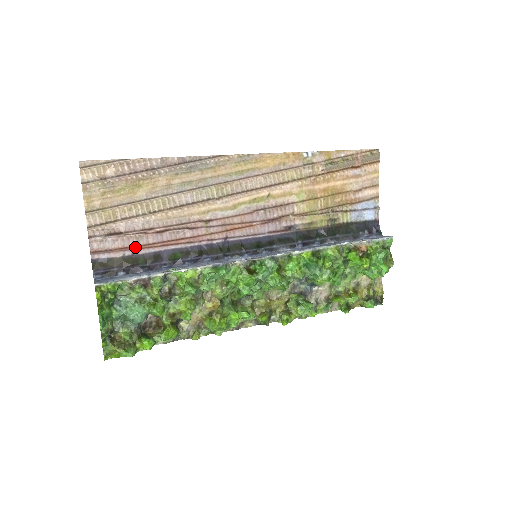
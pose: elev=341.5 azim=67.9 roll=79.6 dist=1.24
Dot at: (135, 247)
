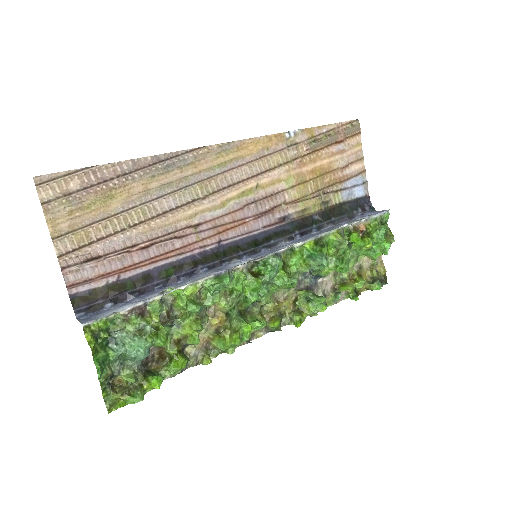
Dot at: (119, 271)
